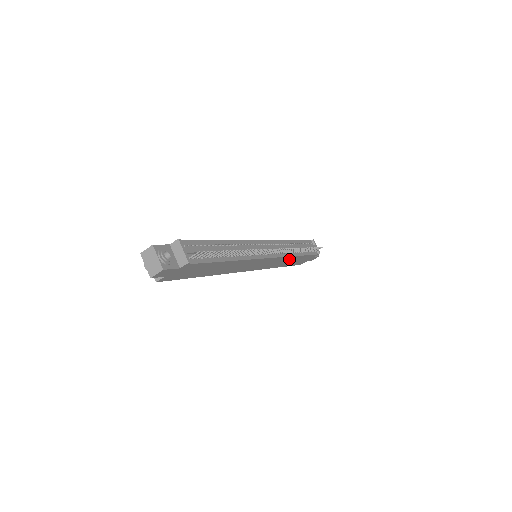
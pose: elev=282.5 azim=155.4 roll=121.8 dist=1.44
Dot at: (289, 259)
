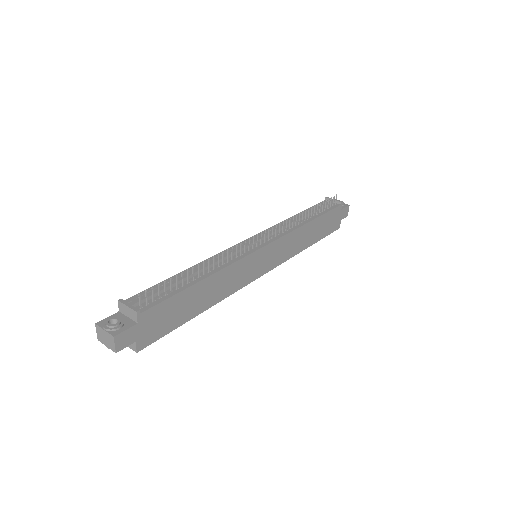
Dot at: (303, 232)
